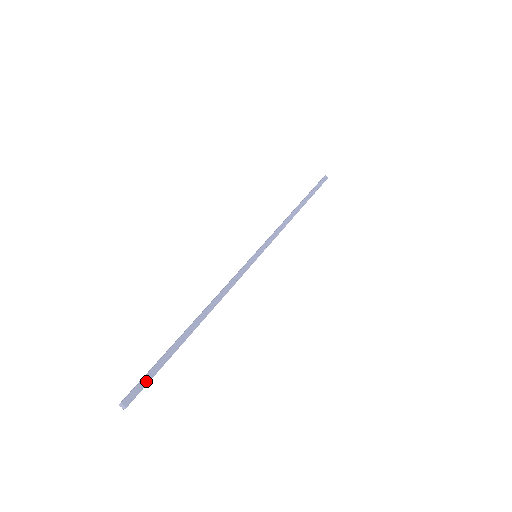
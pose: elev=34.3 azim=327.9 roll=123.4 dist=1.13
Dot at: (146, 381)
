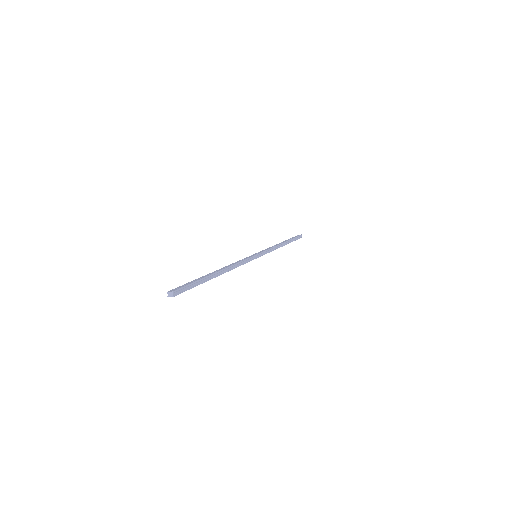
Dot at: (187, 288)
